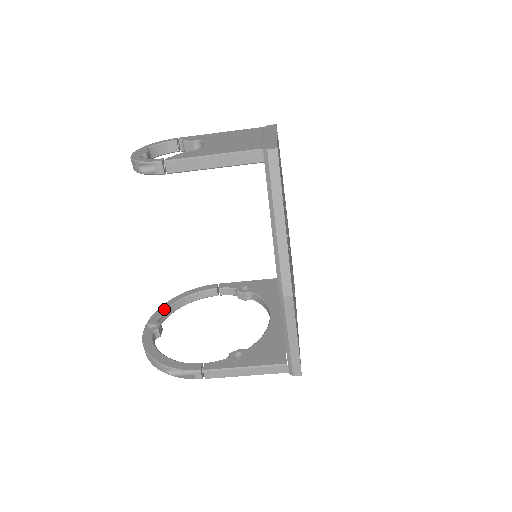
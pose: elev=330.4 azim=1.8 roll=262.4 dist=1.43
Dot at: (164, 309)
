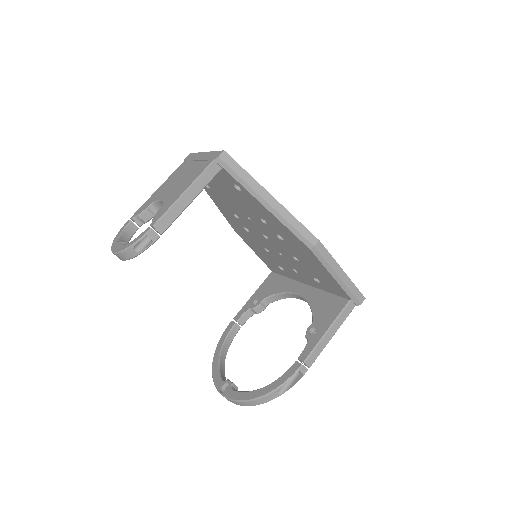
Dot at: (217, 371)
